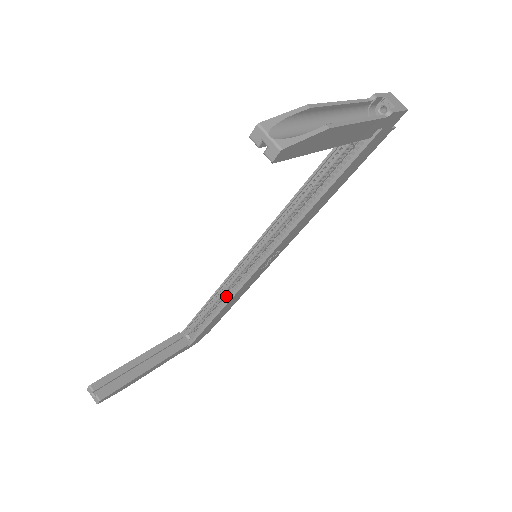
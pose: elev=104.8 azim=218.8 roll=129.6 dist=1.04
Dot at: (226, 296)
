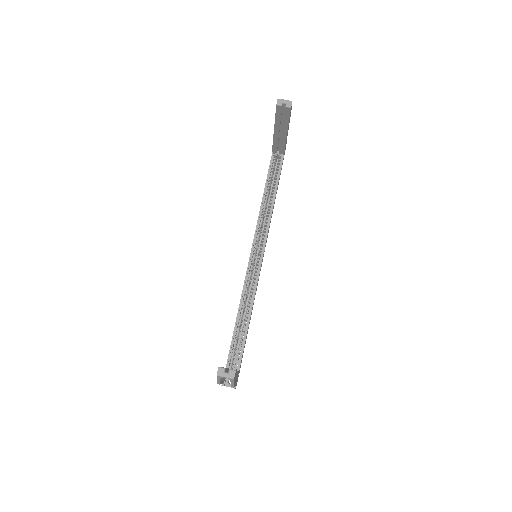
Dot at: (248, 304)
